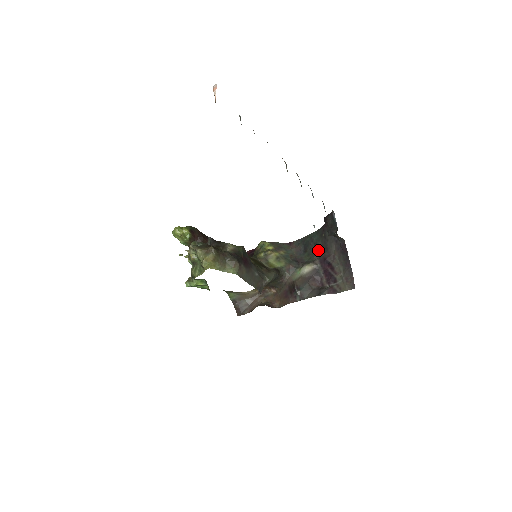
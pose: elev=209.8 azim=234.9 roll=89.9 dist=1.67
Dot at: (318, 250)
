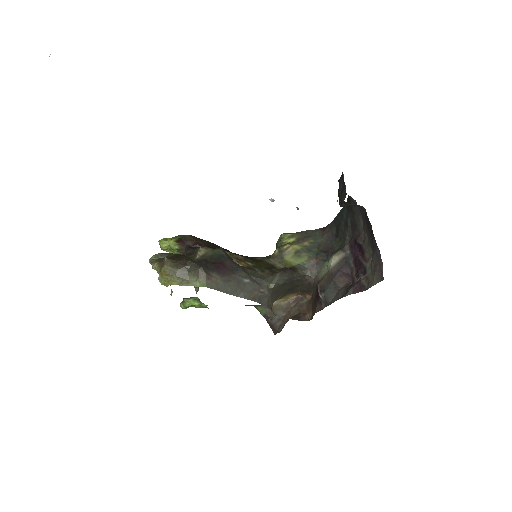
Dot at: (348, 230)
